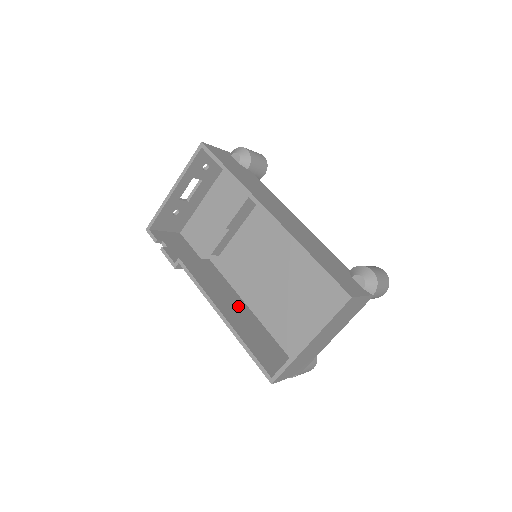
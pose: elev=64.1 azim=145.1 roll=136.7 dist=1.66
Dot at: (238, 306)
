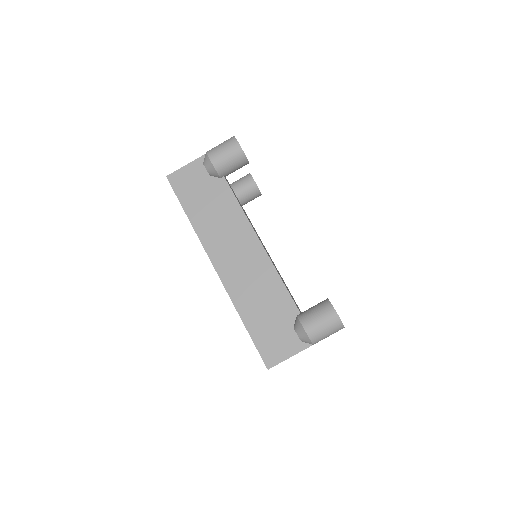
Dot at: occluded
